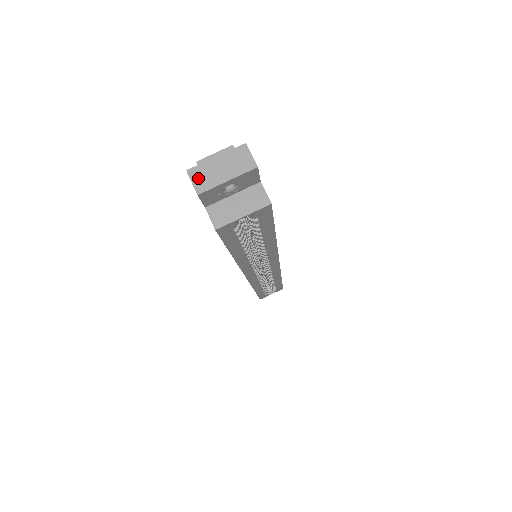
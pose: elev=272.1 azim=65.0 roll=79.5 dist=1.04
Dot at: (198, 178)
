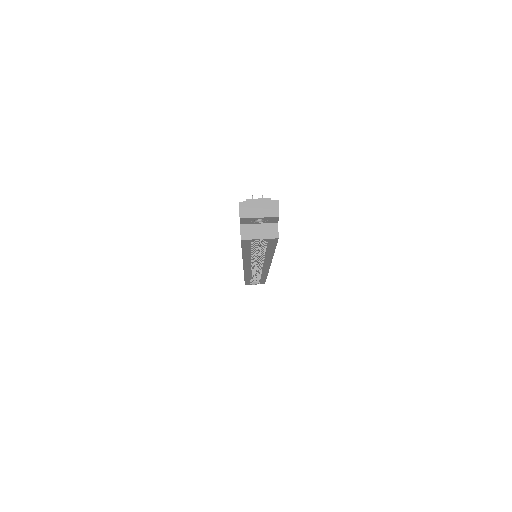
Dot at: (244, 209)
